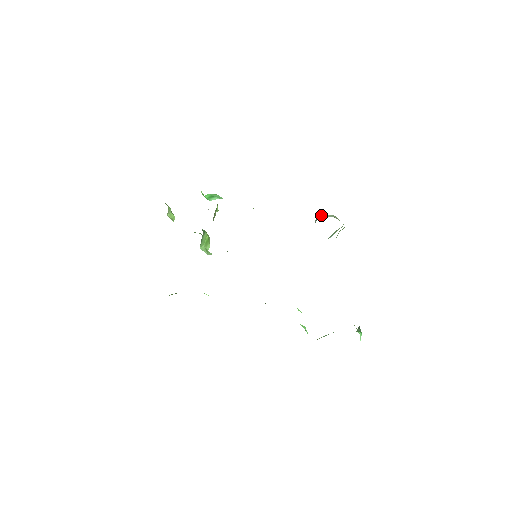
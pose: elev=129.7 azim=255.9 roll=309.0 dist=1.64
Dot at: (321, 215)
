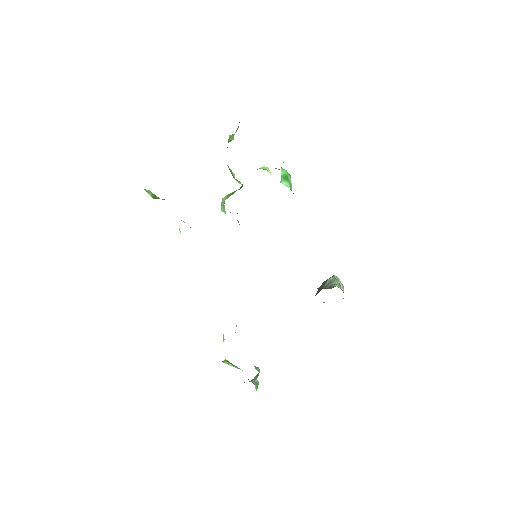
Dot at: (337, 278)
